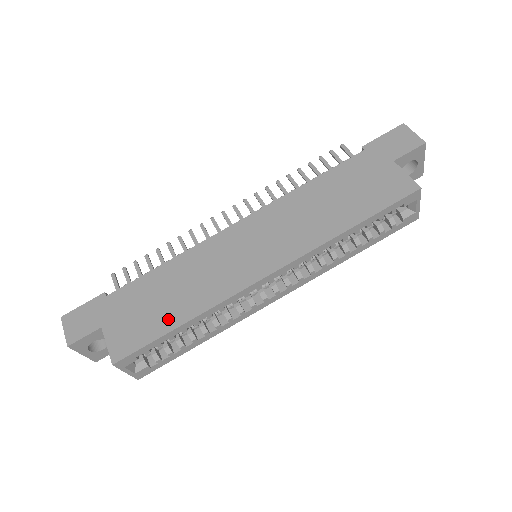
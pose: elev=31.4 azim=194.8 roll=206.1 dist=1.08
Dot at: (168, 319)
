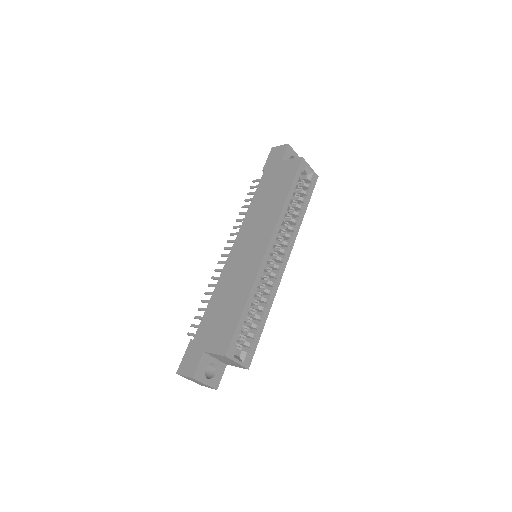
Dot at: (236, 311)
